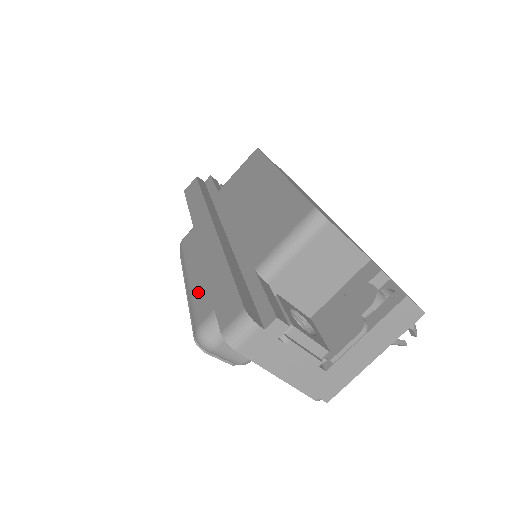
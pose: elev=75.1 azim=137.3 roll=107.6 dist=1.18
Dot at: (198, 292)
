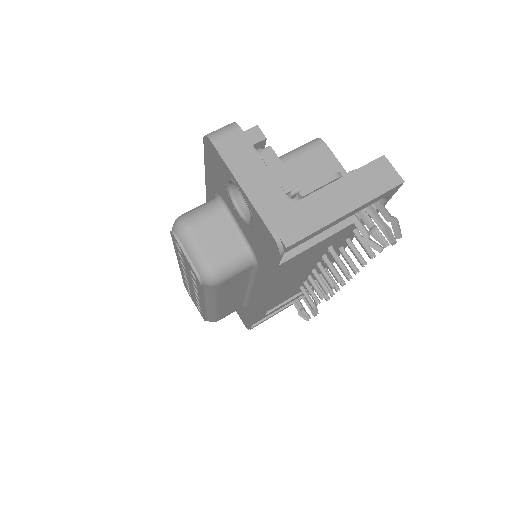
Dot at: occluded
